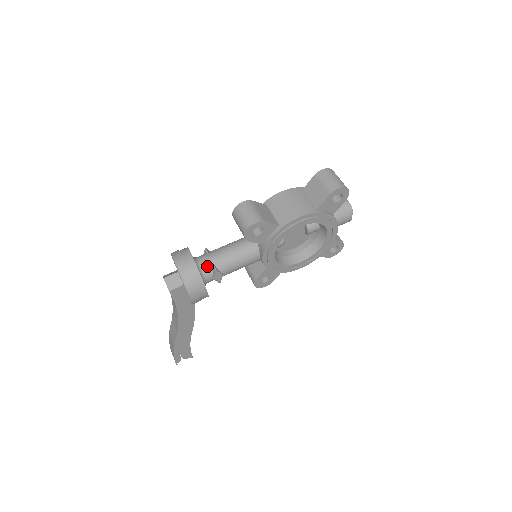
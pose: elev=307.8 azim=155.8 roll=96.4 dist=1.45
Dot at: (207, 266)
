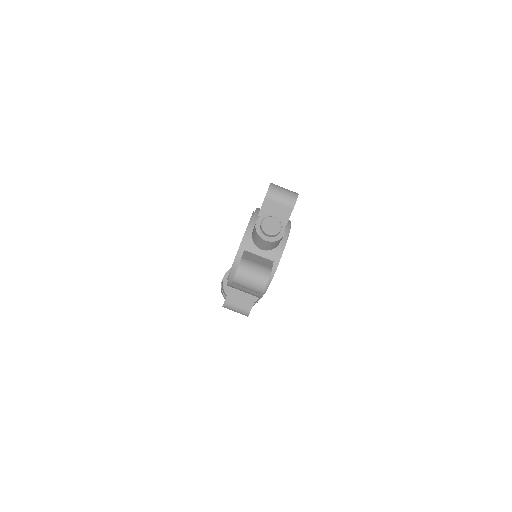
Dot at: occluded
